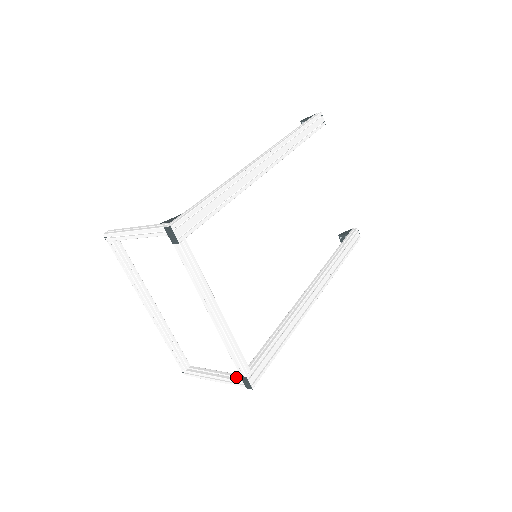
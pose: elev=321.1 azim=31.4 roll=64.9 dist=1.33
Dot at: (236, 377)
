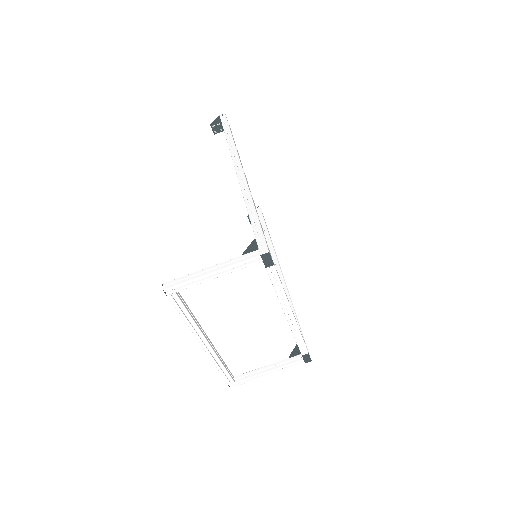
Dot at: (291, 360)
